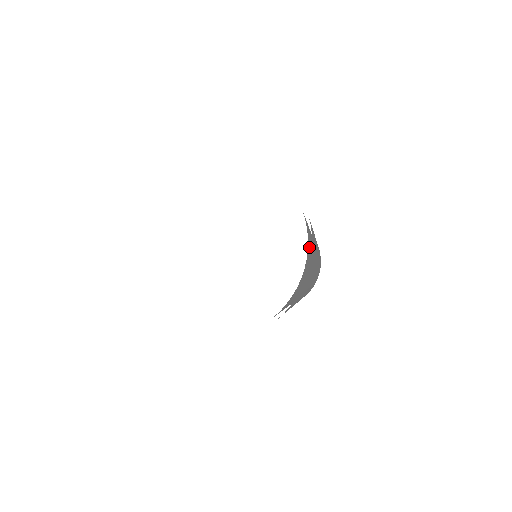
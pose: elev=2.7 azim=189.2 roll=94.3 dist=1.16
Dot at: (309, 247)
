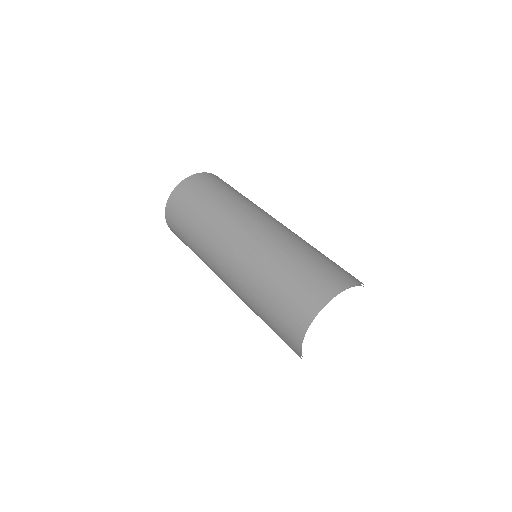
Dot at: occluded
